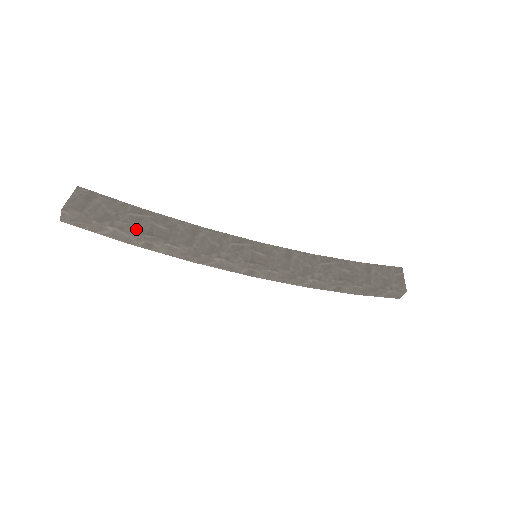
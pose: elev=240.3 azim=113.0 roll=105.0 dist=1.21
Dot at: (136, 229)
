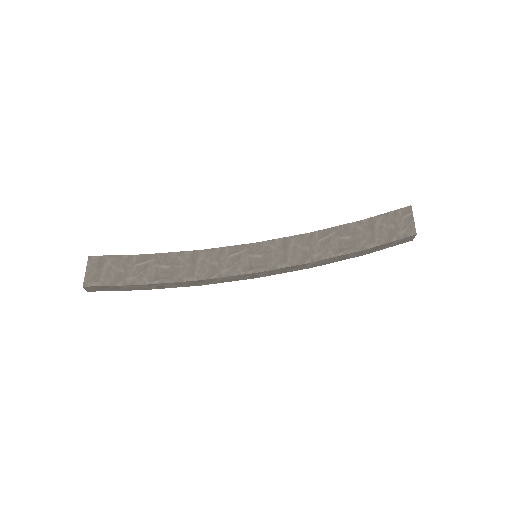
Dot at: (144, 279)
